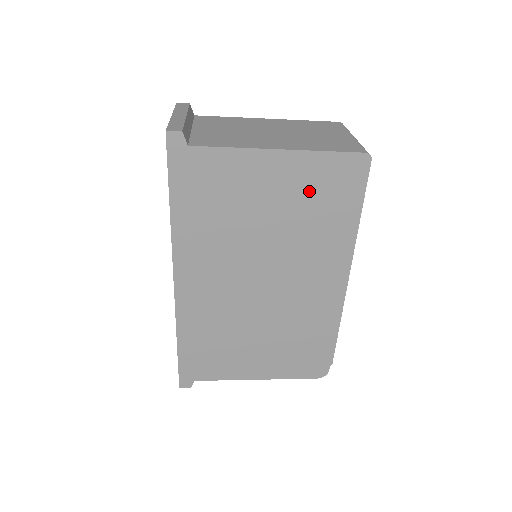
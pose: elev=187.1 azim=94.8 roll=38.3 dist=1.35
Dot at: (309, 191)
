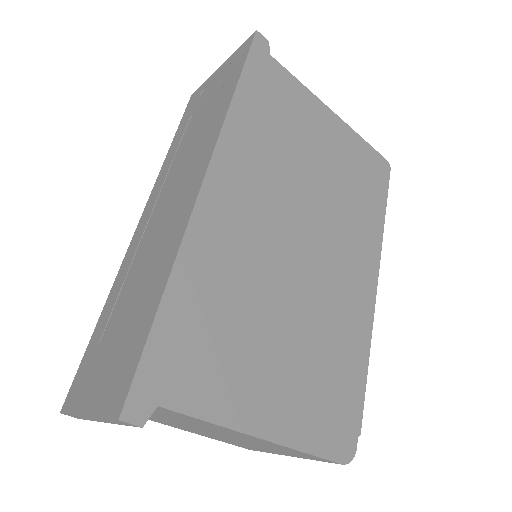
Dot at: (351, 164)
